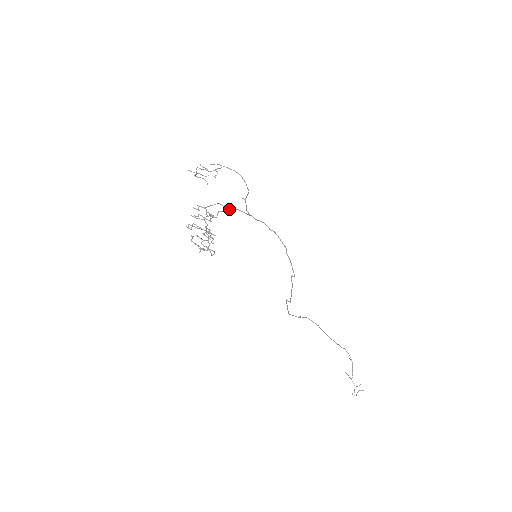
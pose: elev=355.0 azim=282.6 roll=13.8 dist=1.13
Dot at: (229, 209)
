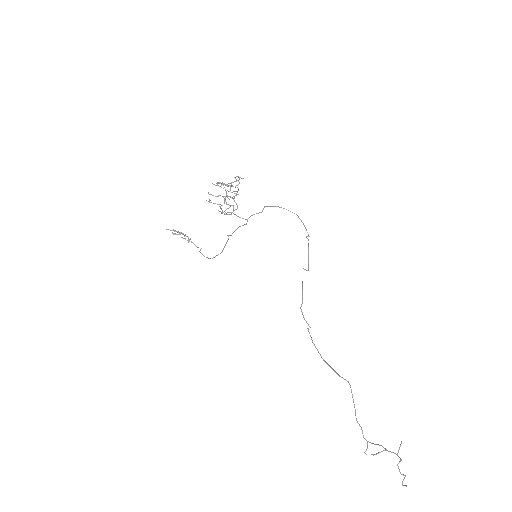
Dot at: (233, 208)
